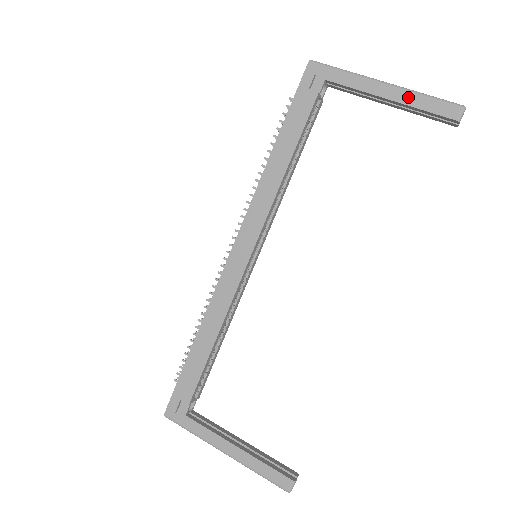
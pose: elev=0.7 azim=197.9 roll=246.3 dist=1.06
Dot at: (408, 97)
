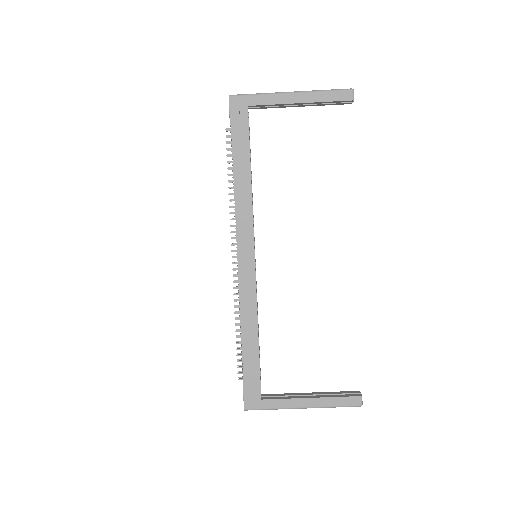
Dot at: (313, 96)
